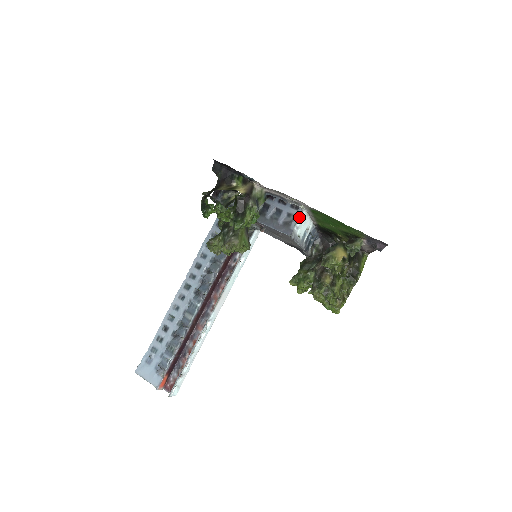
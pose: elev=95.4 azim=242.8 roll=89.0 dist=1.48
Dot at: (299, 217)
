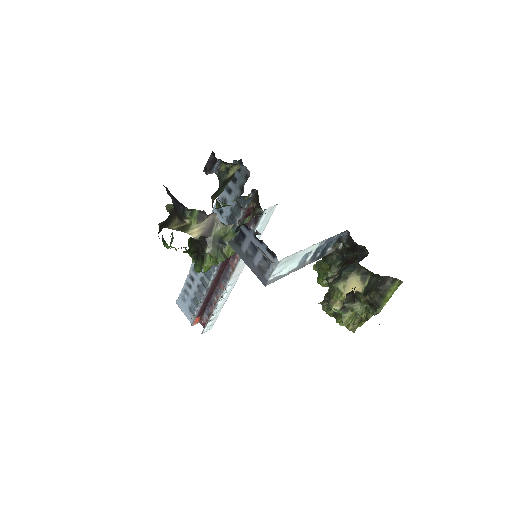
Dot at: (275, 268)
